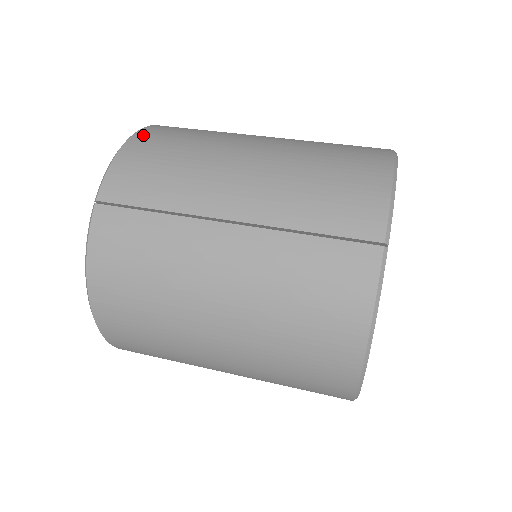
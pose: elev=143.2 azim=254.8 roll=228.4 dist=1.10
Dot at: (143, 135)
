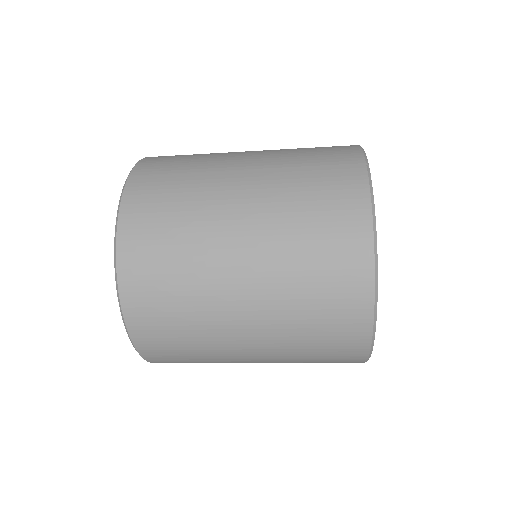
Dot at: occluded
